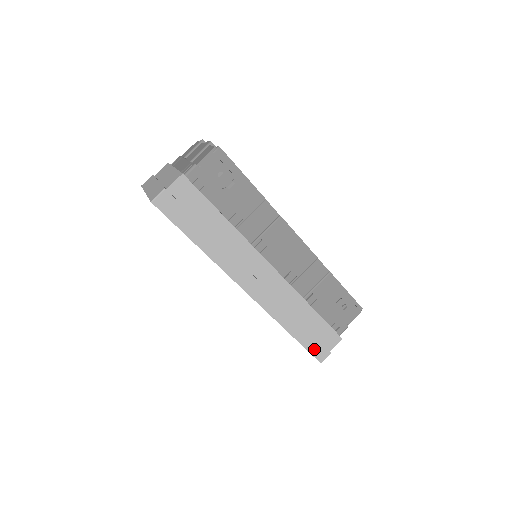
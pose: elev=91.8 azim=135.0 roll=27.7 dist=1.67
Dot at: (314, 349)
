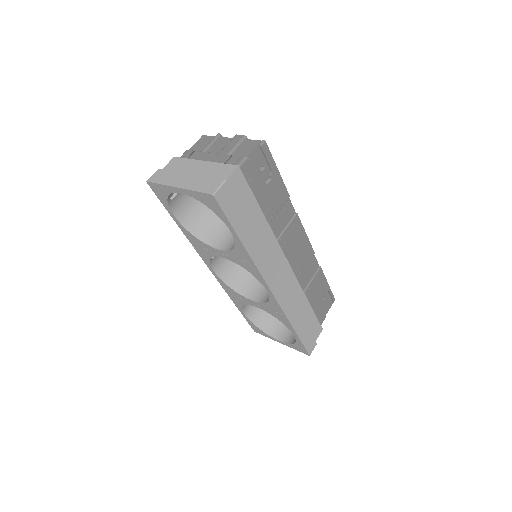
Dot at: (307, 342)
